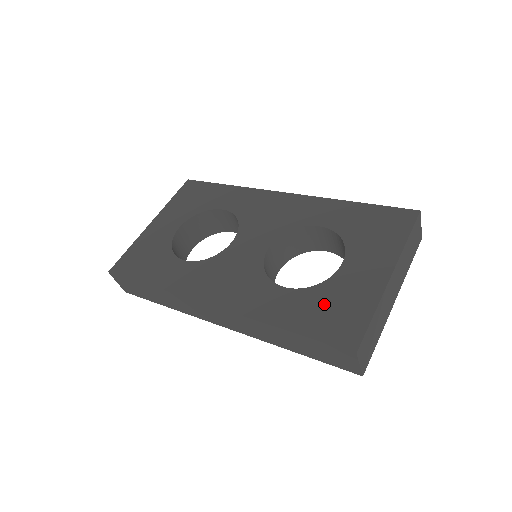
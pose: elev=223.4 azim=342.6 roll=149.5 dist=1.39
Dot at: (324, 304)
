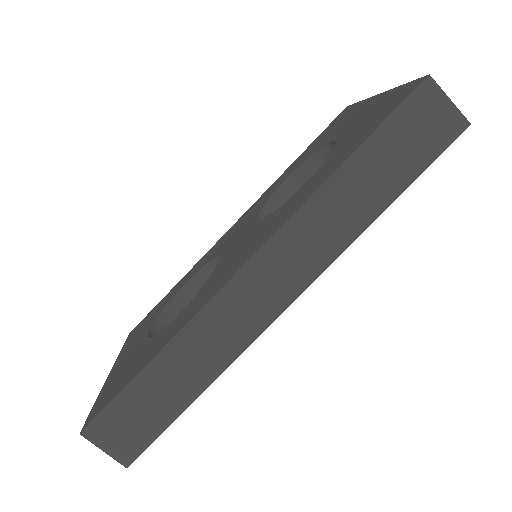
Dot at: (355, 134)
